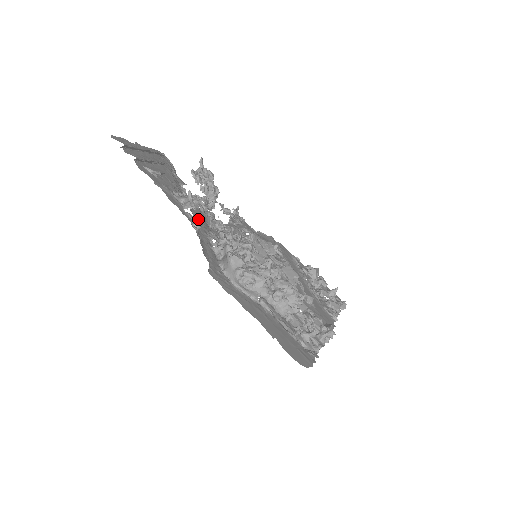
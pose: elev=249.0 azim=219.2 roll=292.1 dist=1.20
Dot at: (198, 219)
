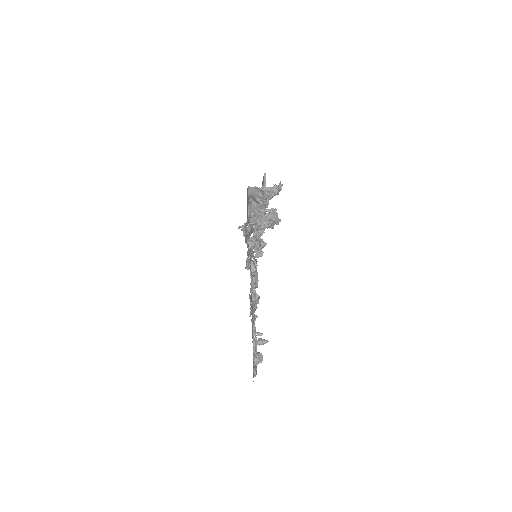
Dot at: occluded
